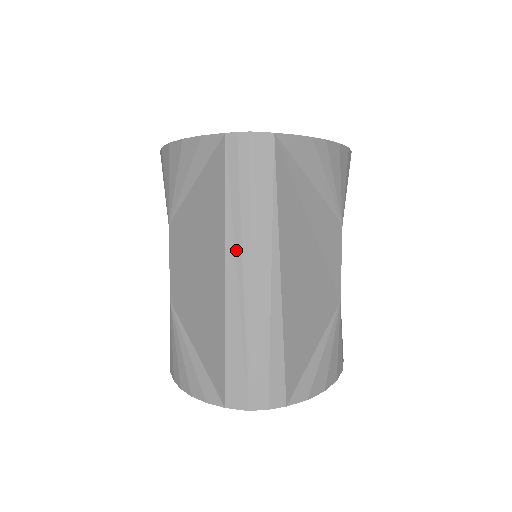
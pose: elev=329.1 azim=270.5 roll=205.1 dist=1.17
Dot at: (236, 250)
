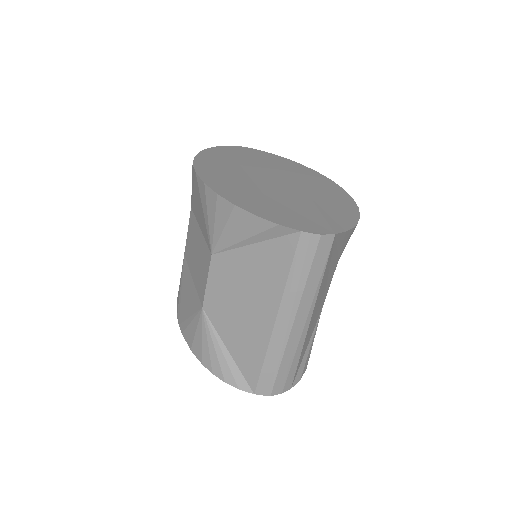
Dot at: (288, 308)
